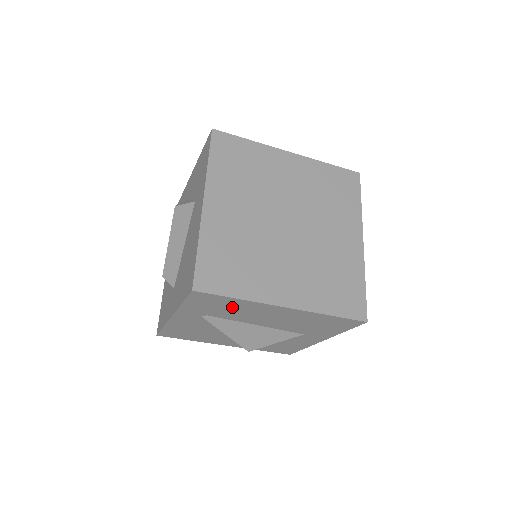
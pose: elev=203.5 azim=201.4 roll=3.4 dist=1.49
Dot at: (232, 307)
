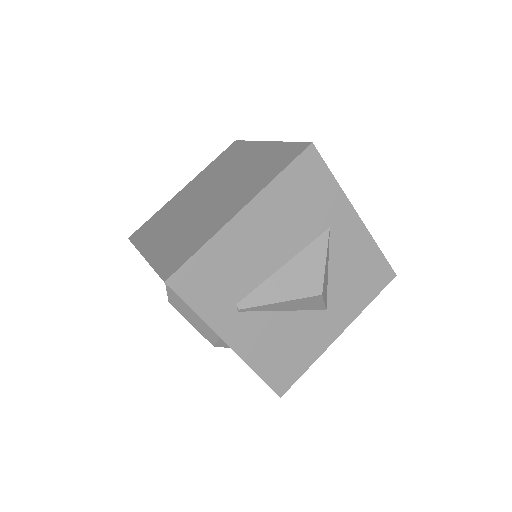
Dot at: (222, 266)
